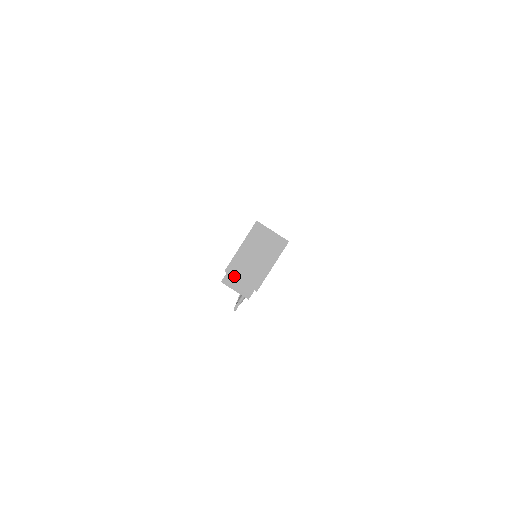
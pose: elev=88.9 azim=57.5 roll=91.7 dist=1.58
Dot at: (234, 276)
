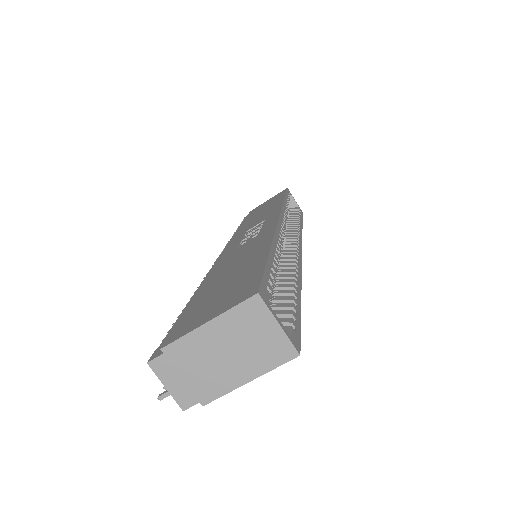
Dot at: (174, 364)
